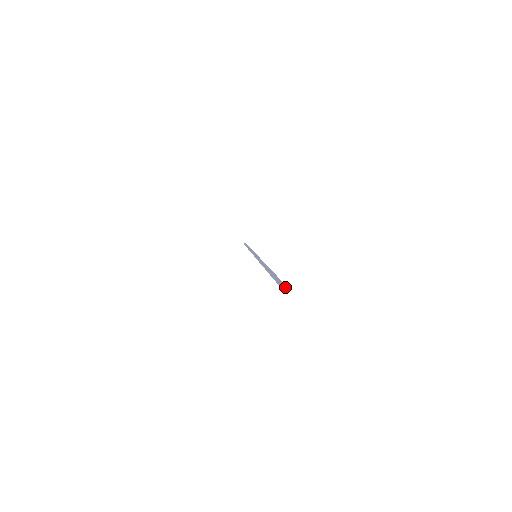
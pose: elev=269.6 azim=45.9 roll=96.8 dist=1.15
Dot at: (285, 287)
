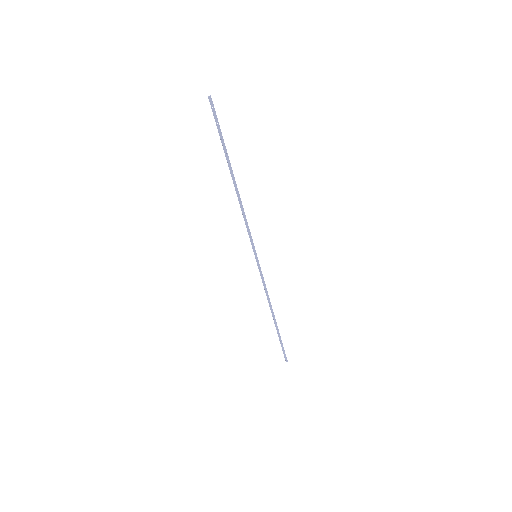
Dot at: (210, 96)
